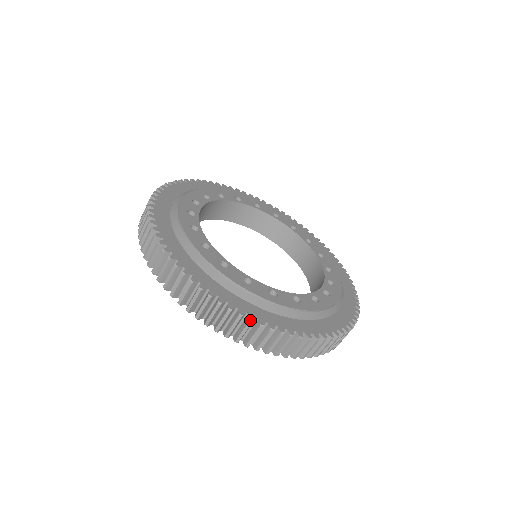
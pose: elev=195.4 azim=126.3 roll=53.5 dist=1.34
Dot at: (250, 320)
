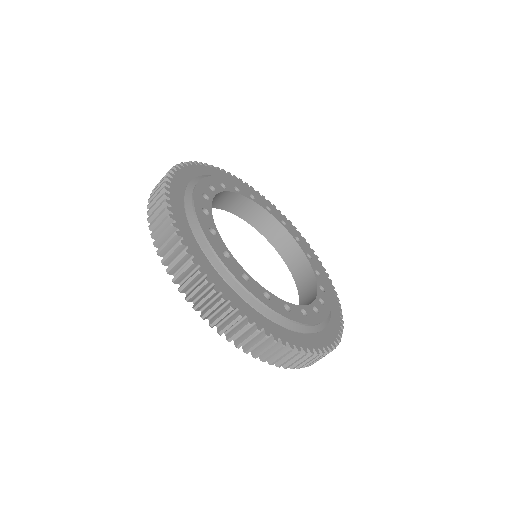
Dot at: (206, 280)
